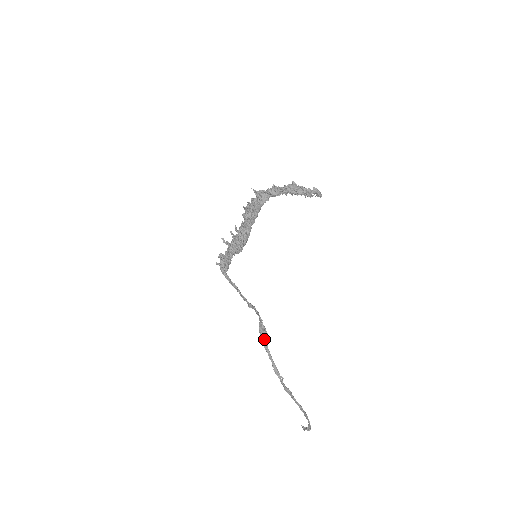
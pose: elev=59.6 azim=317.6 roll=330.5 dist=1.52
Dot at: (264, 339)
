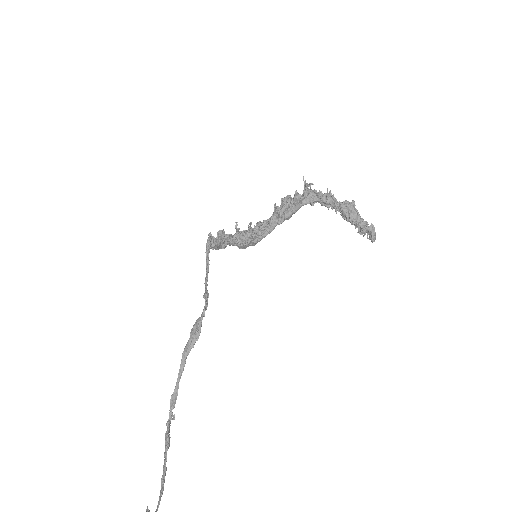
Dot at: (190, 343)
